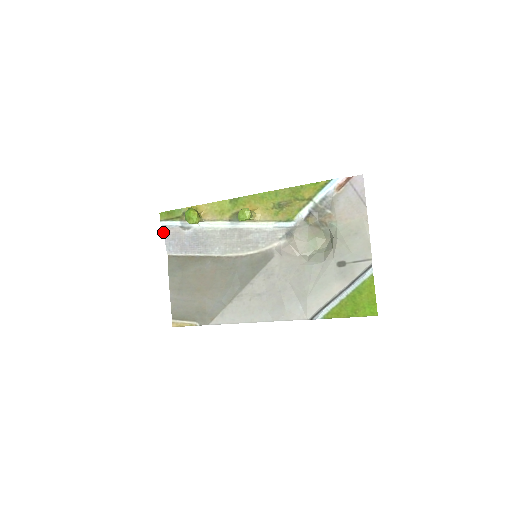
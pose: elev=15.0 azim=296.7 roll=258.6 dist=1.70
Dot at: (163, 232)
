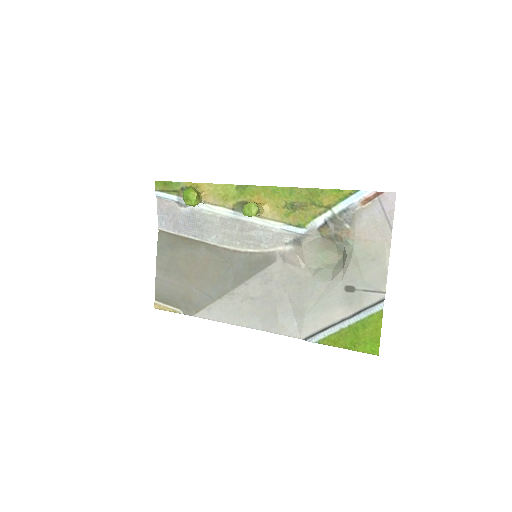
Dot at: (157, 203)
